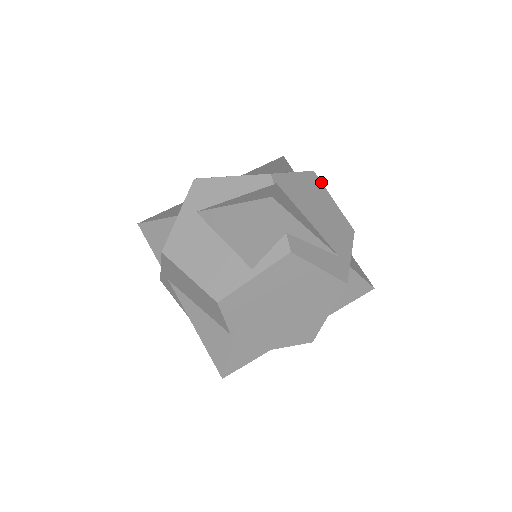
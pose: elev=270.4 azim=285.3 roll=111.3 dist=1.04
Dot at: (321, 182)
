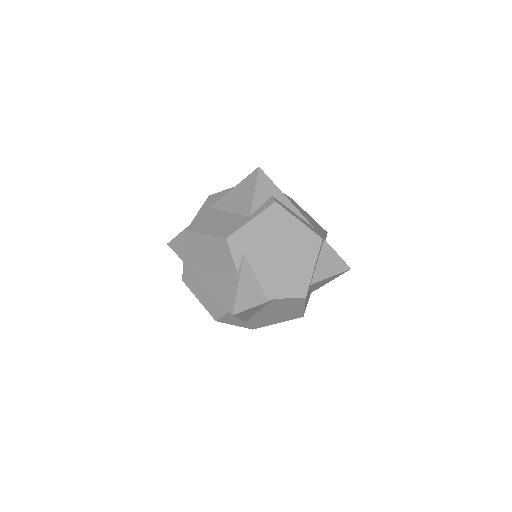
Dot at: occluded
